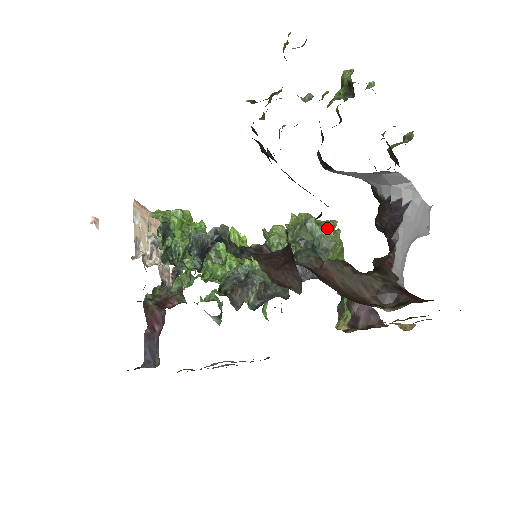
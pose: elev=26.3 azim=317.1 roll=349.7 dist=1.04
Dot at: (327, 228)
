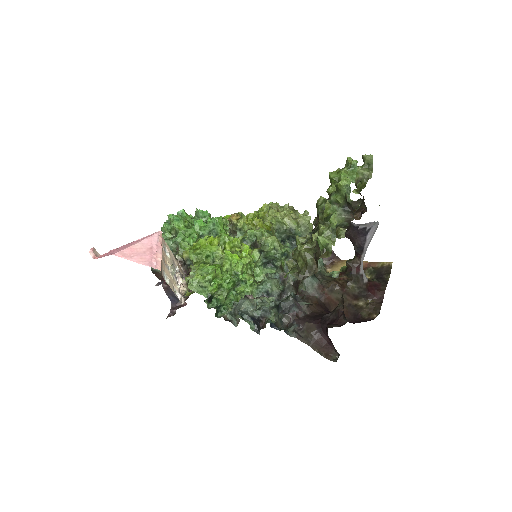
Dot at: (305, 228)
